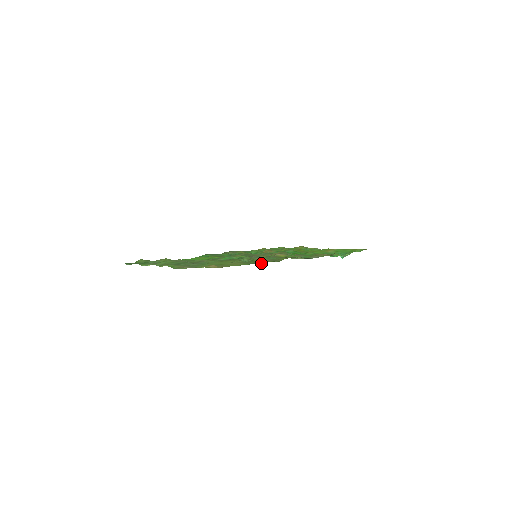
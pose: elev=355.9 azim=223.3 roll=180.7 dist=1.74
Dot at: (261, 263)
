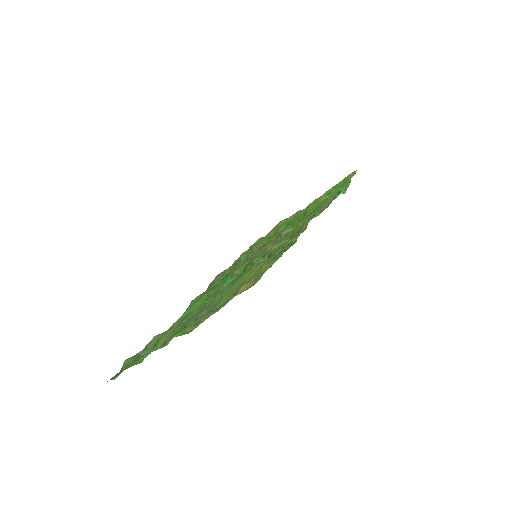
Dot at: (290, 245)
